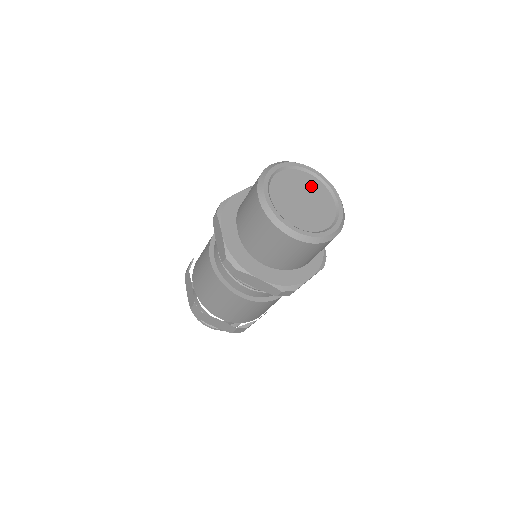
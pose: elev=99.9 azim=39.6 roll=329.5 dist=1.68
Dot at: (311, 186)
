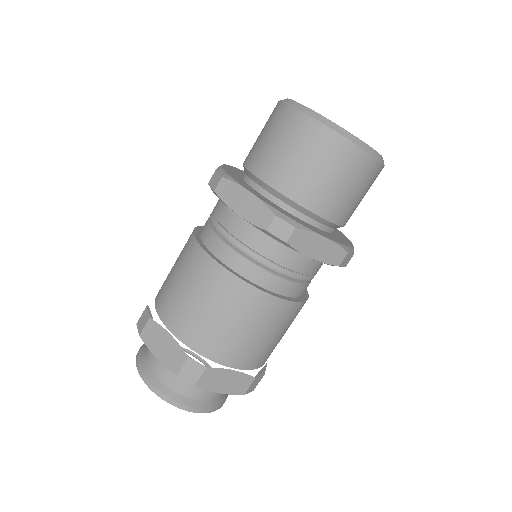
Dot at: occluded
